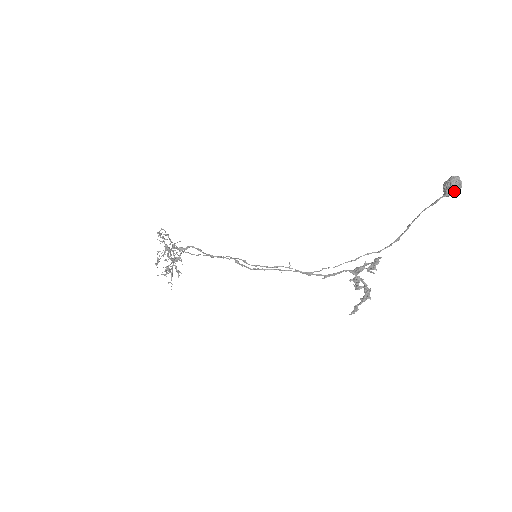
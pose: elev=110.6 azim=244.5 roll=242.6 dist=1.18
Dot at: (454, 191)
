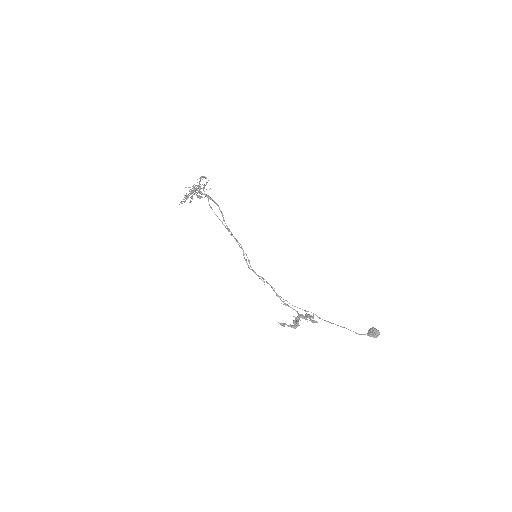
Dot at: occluded
